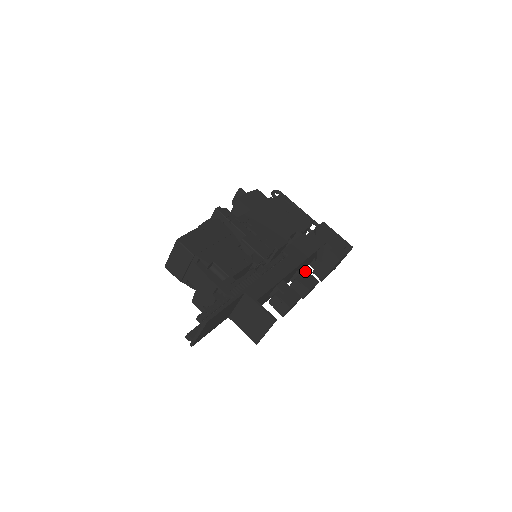
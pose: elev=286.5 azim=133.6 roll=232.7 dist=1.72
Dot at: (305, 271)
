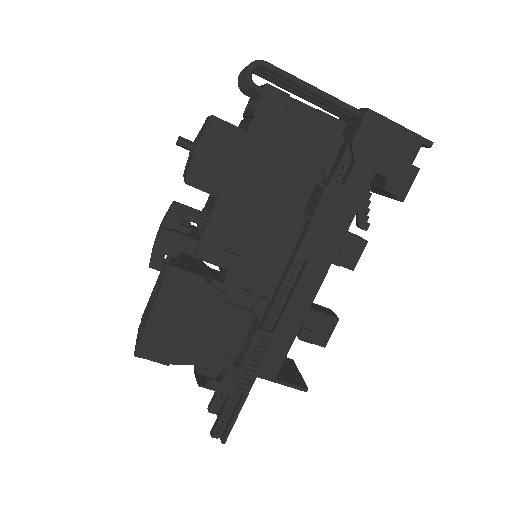
Dot at: occluded
